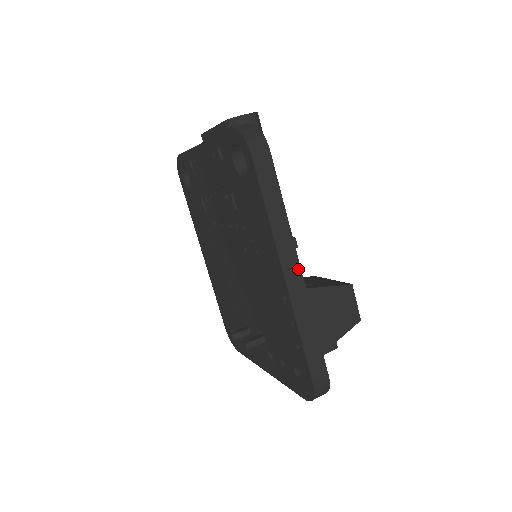
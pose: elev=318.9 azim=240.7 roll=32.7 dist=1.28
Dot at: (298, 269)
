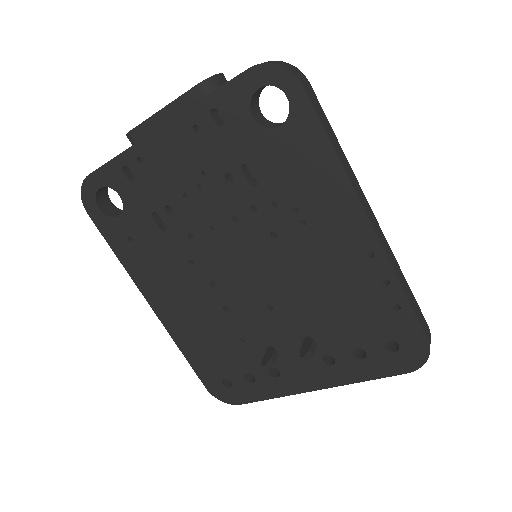
Dot at: (372, 214)
